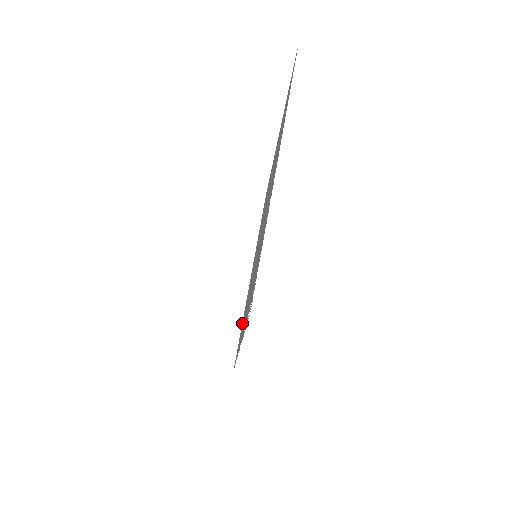
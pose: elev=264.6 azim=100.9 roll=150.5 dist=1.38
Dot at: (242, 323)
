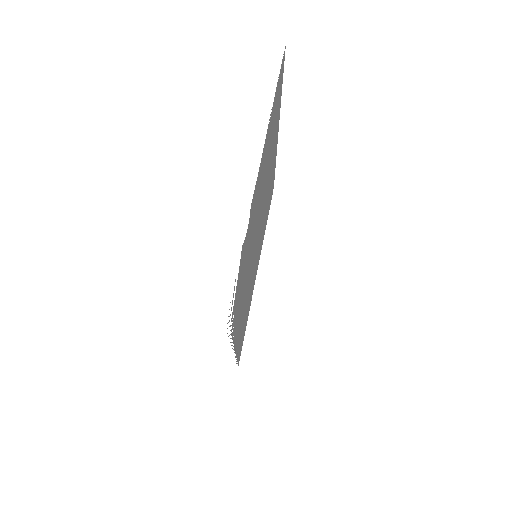
Dot at: (246, 321)
